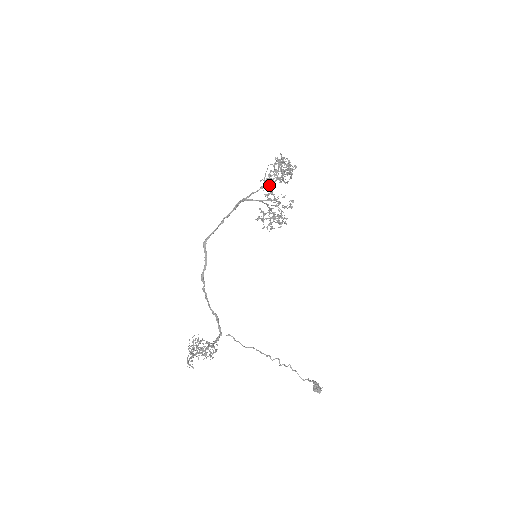
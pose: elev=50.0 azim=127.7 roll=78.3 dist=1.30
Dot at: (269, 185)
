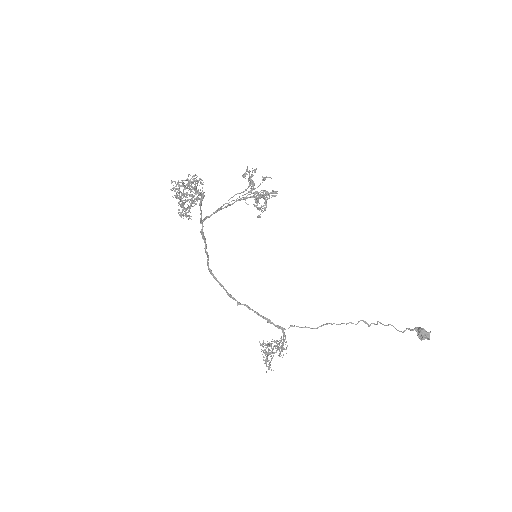
Dot at: occluded
